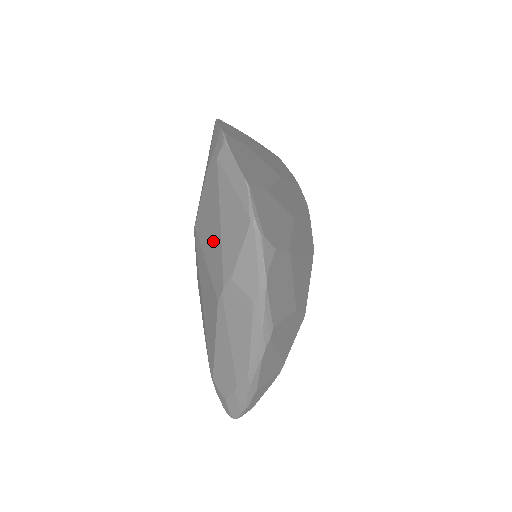
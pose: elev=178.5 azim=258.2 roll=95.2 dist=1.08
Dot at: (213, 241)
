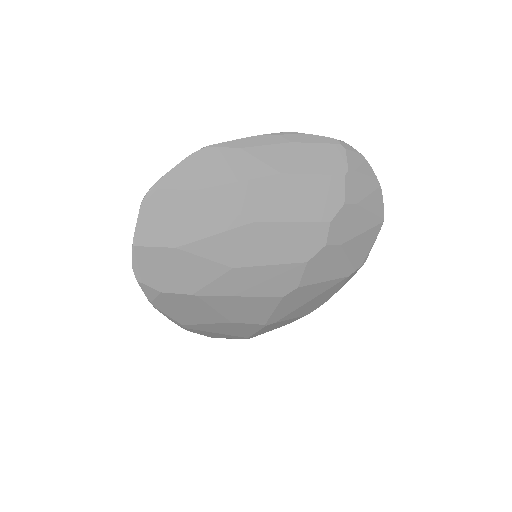
Dot at: occluded
